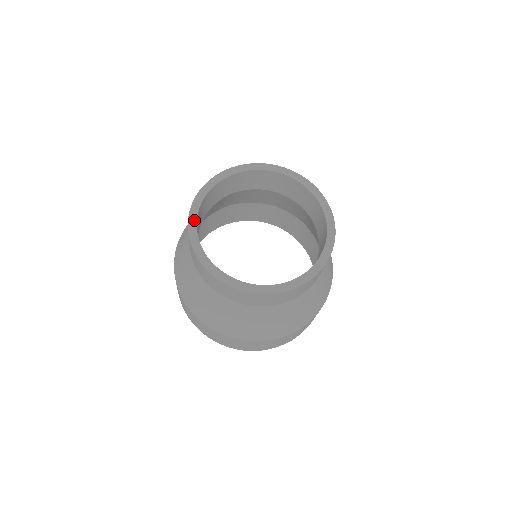
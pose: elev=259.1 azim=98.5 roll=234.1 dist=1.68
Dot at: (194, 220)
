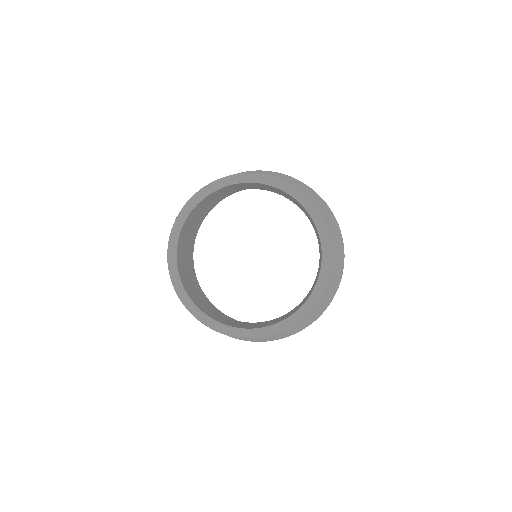
Dot at: (204, 194)
